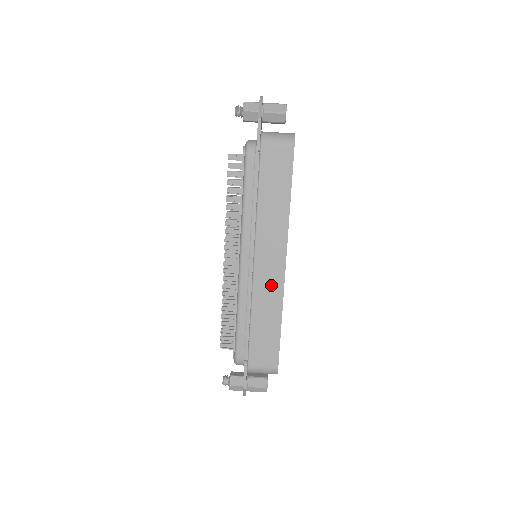
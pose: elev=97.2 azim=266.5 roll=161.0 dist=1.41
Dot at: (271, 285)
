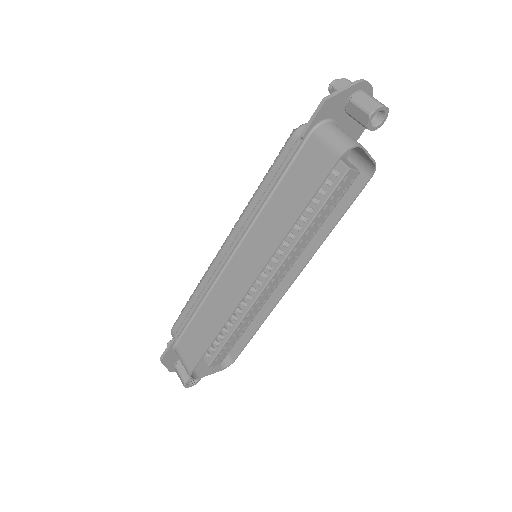
Dot at: (231, 291)
